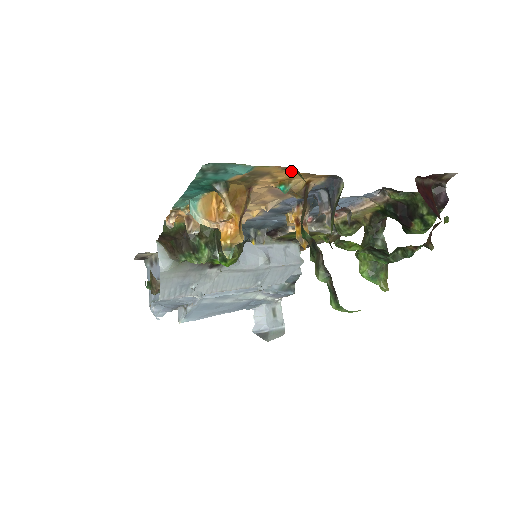
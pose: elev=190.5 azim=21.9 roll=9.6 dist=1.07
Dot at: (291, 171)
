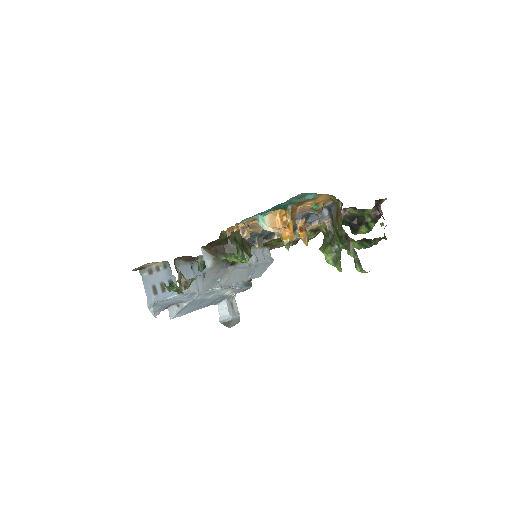
Dot at: (329, 197)
